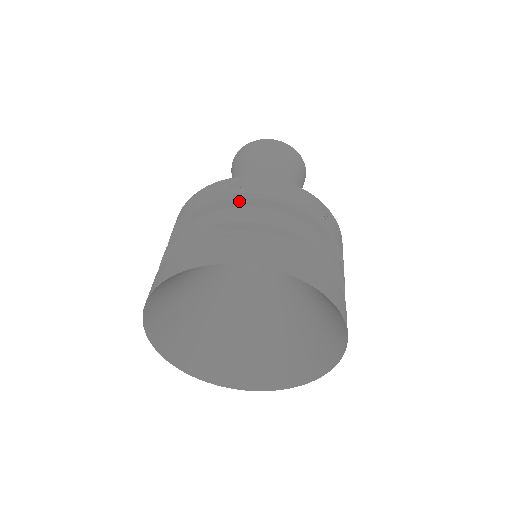
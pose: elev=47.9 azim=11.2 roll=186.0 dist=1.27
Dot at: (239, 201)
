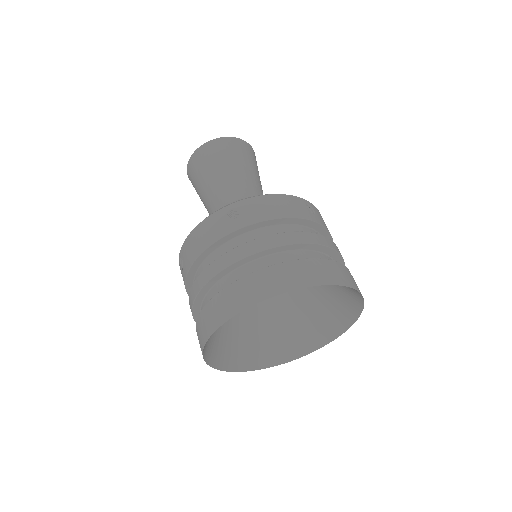
Dot at: (243, 230)
